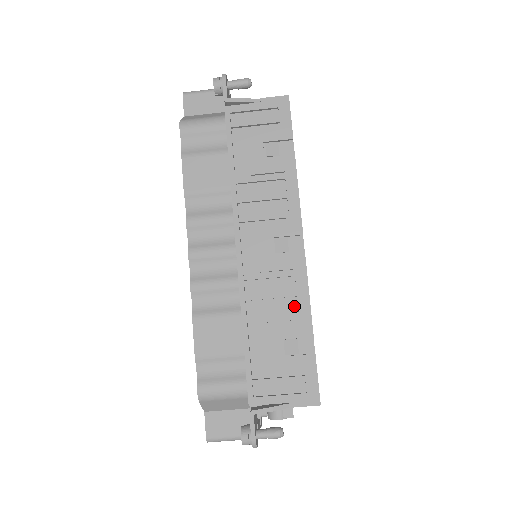
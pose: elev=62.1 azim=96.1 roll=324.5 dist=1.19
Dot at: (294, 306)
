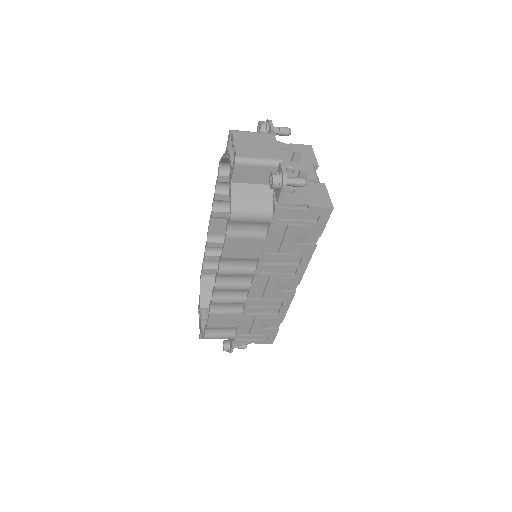
Dot at: (276, 311)
